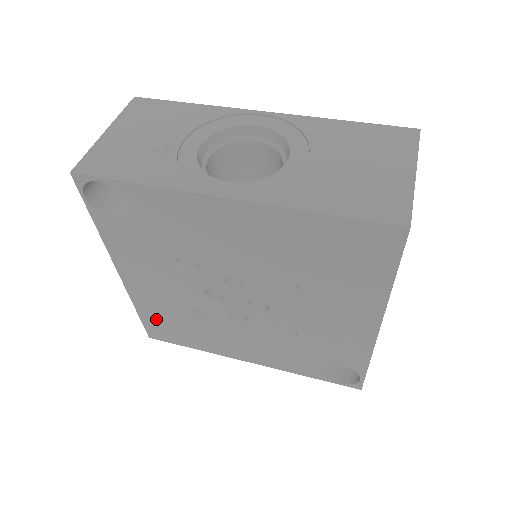
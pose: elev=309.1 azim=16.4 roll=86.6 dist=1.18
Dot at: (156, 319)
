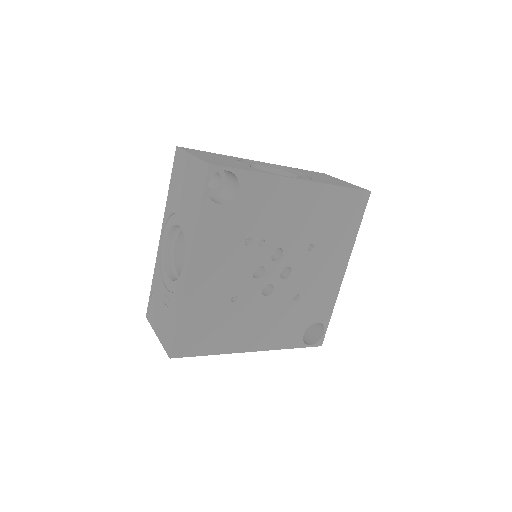
Dot at: (193, 323)
